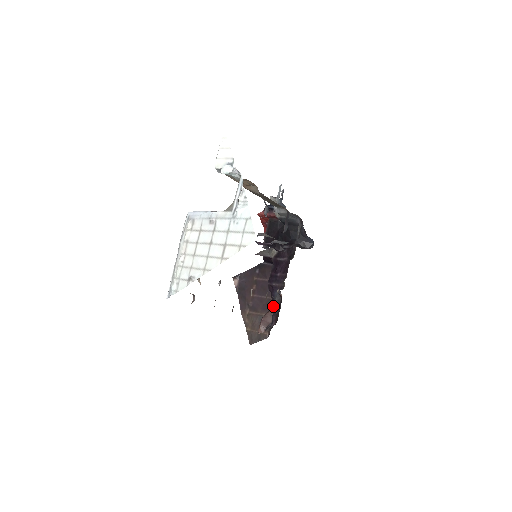
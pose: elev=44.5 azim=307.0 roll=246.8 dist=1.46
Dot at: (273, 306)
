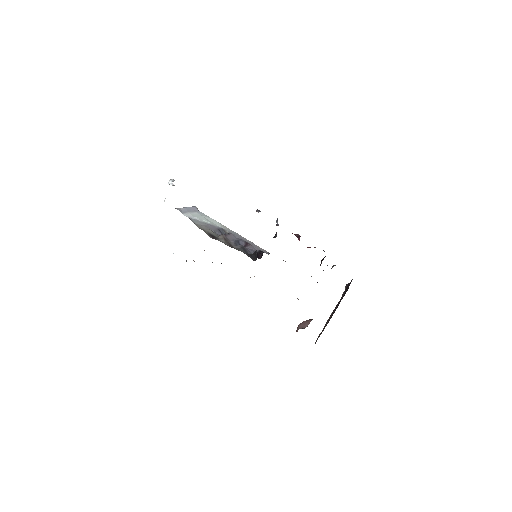
Dot at: occluded
